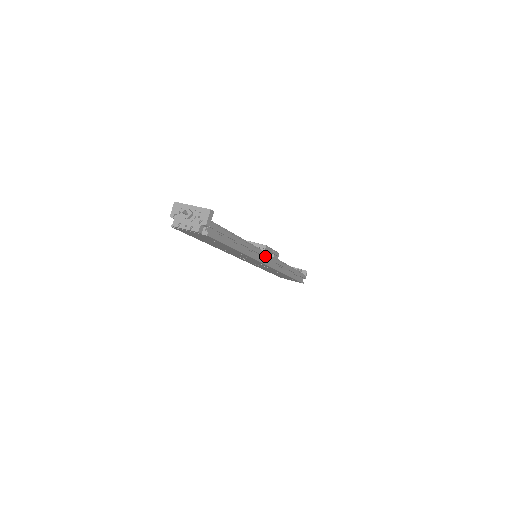
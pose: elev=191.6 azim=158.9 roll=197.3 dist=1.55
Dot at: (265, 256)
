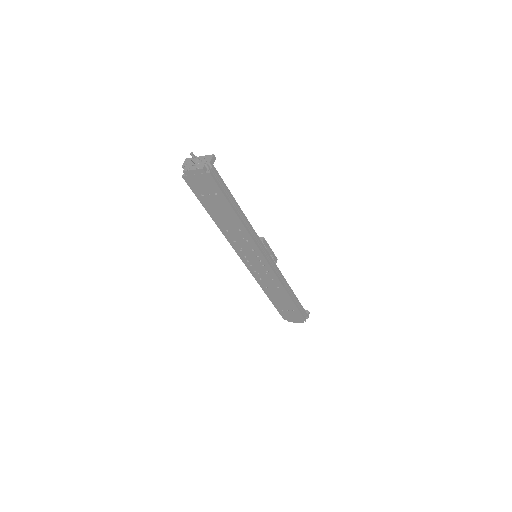
Dot at: (263, 247)
